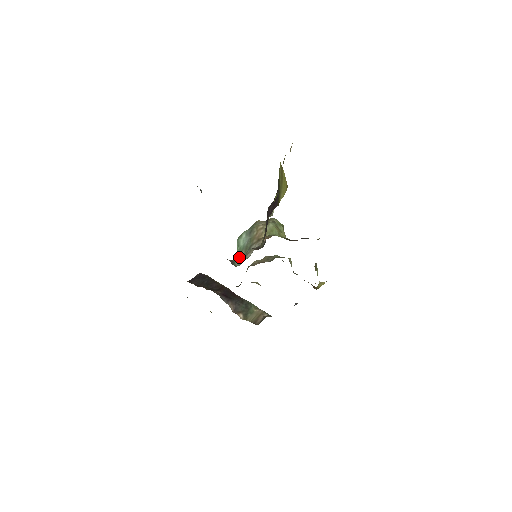
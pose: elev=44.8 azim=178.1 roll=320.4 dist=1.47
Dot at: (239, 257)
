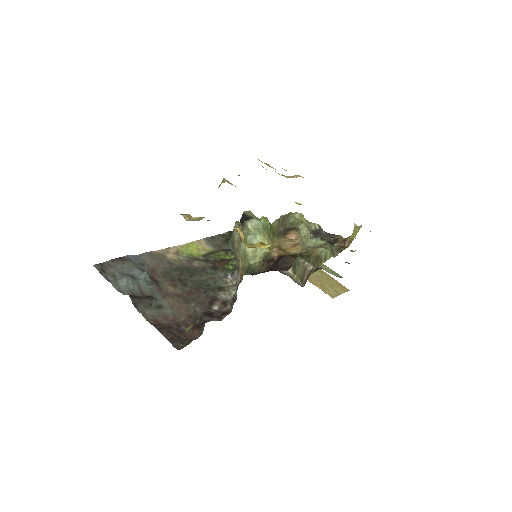
Dot at: occluded
